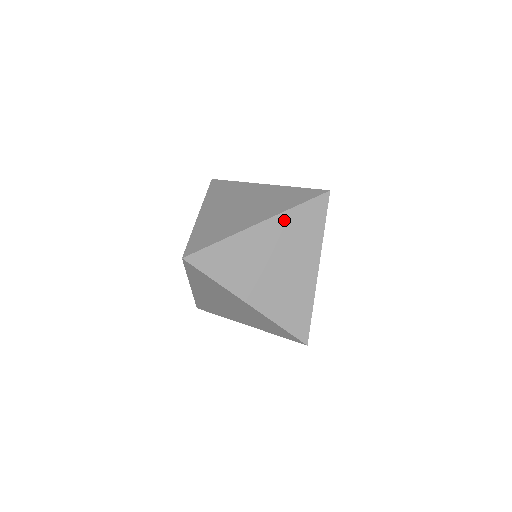
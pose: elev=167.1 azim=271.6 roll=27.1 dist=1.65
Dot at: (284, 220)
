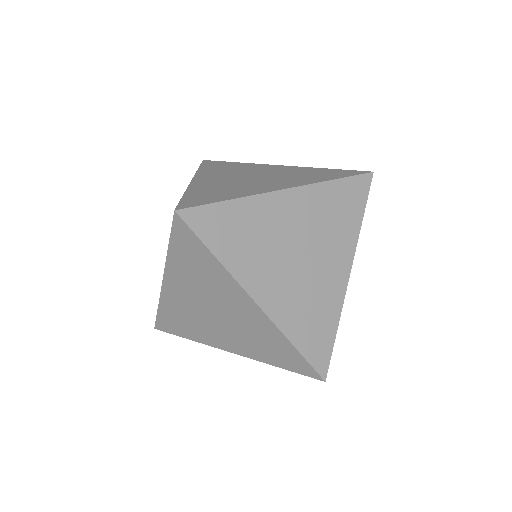
Dot at: (317, 194)
